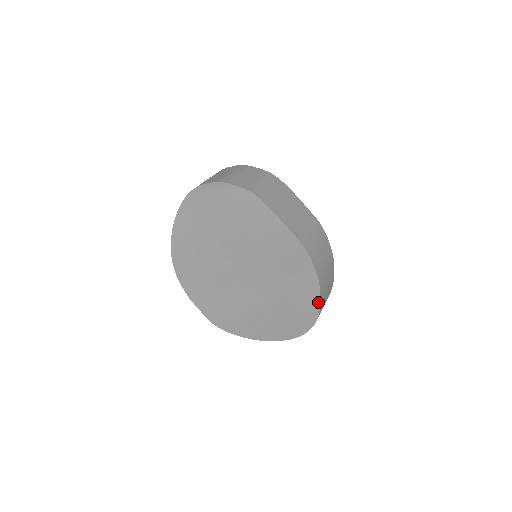
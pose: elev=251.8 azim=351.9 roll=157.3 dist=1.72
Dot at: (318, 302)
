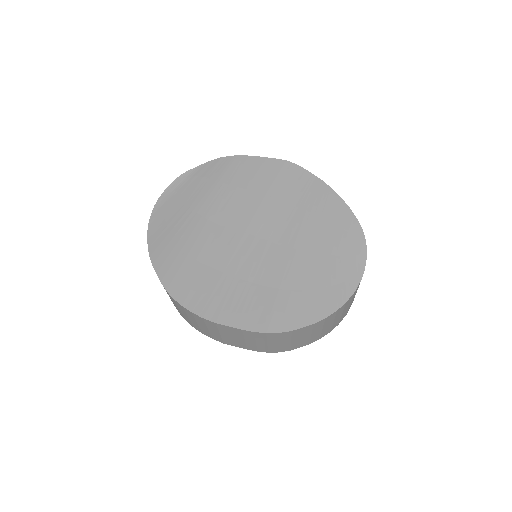
Dot at: (345, 206)
